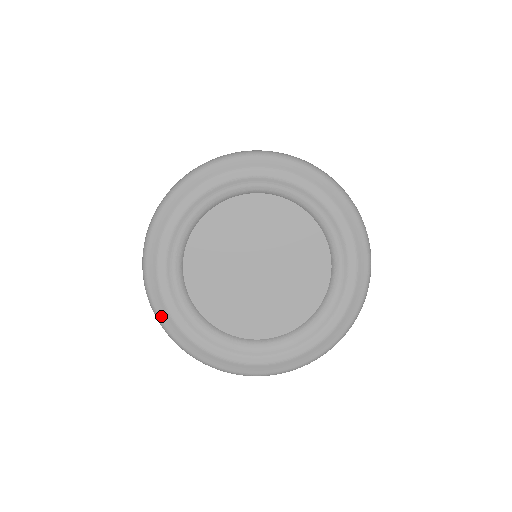
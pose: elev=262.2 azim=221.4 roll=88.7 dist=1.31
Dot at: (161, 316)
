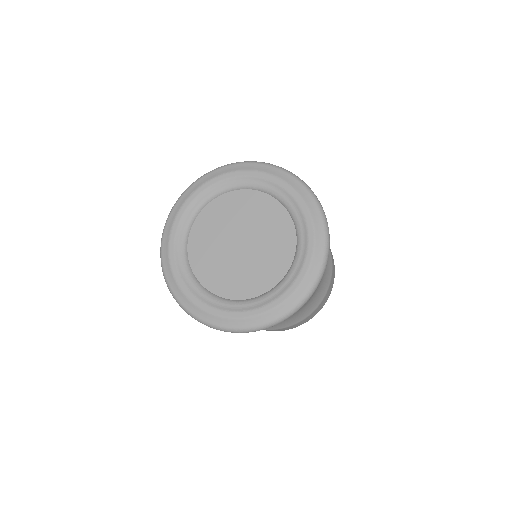
Dot at: (185, 305)
